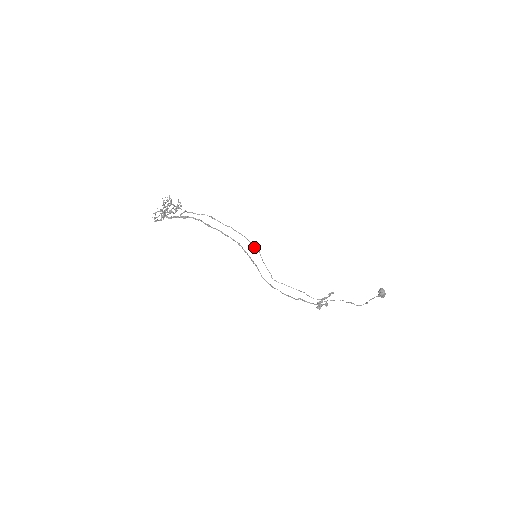
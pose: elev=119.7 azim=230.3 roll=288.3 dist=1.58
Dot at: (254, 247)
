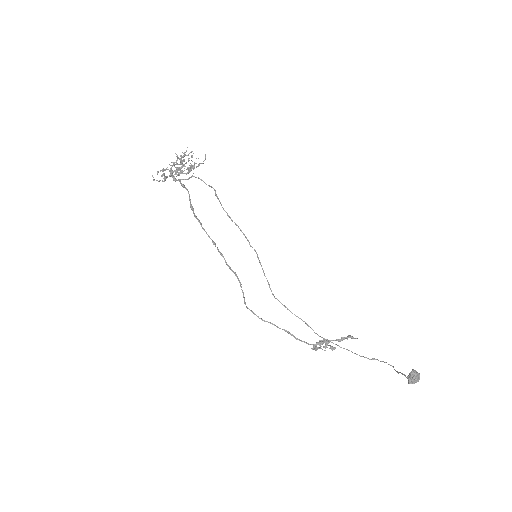
Dot at: (251, 246)
